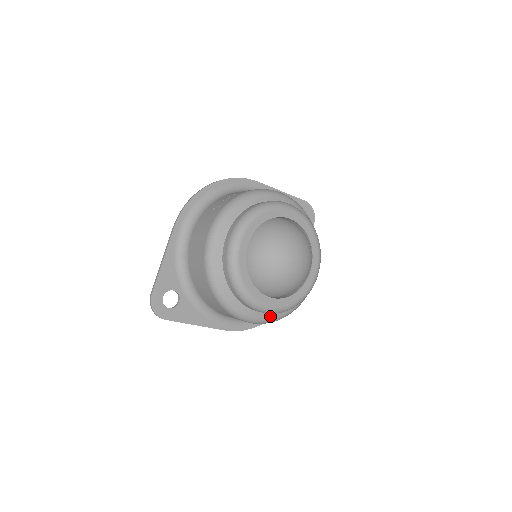
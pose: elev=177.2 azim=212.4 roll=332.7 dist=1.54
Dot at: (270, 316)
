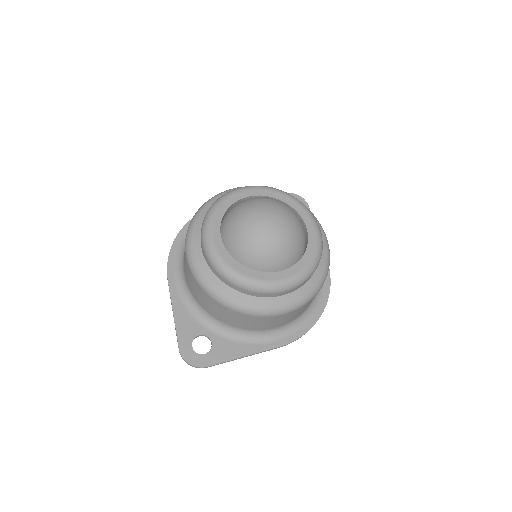
Dot at: (298, 295)
